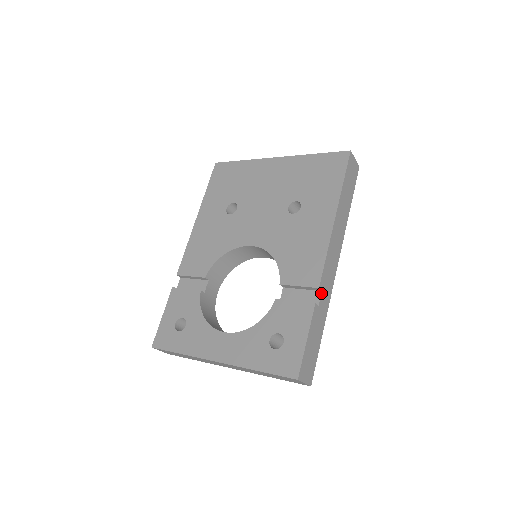
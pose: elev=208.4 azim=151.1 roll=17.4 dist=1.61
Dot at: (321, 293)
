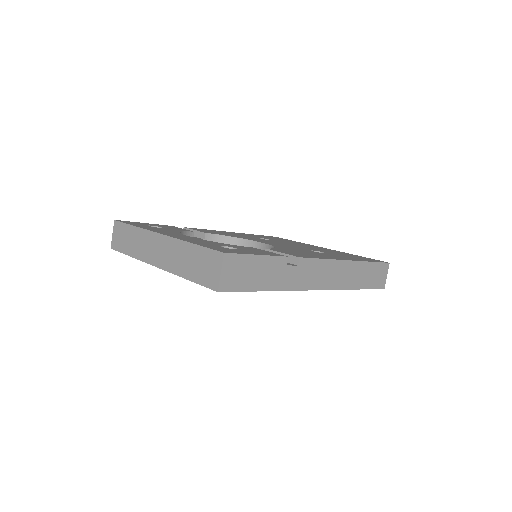
Dot at: (296, 265)
